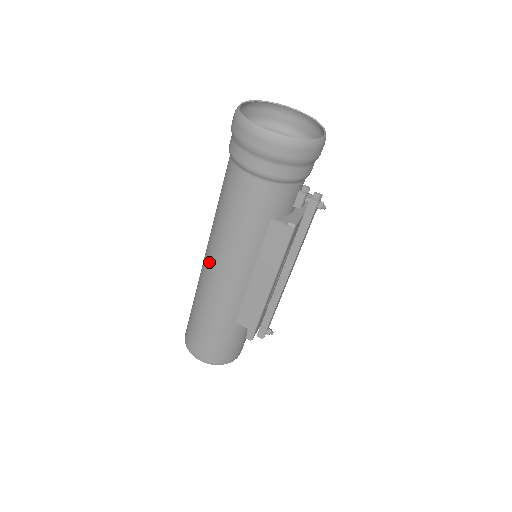
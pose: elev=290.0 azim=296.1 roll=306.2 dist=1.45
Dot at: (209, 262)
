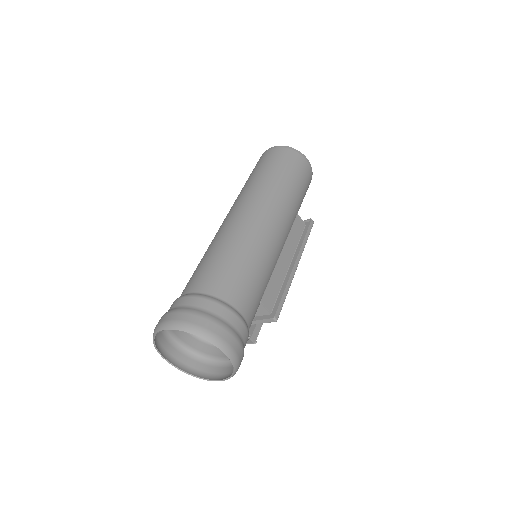
Dot at: occluded
